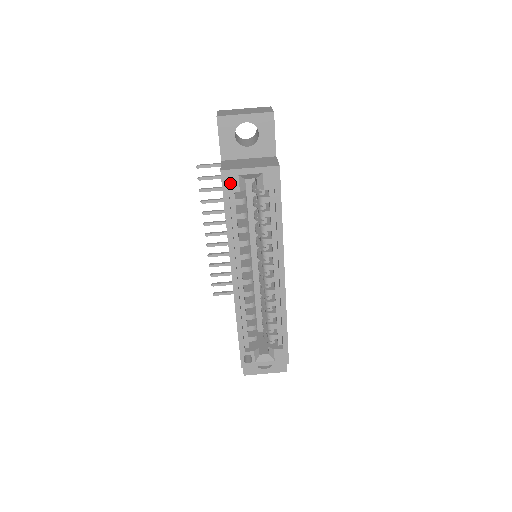
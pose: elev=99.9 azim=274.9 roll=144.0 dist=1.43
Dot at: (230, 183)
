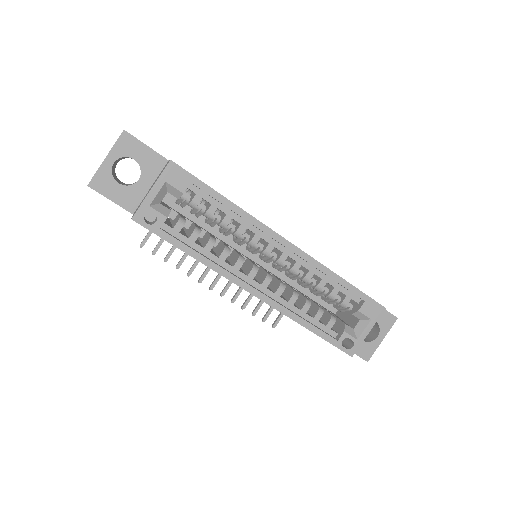
Dot at: (154, 221)
